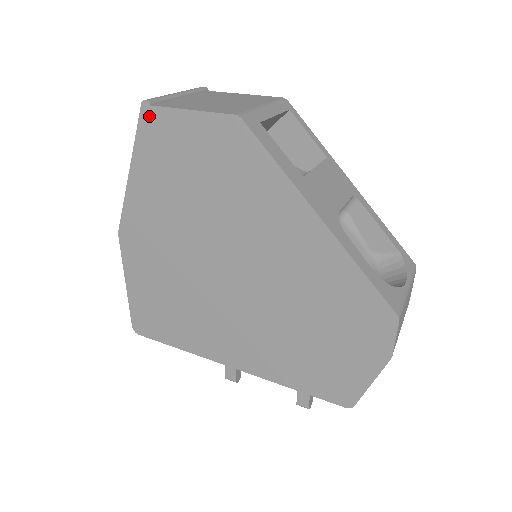
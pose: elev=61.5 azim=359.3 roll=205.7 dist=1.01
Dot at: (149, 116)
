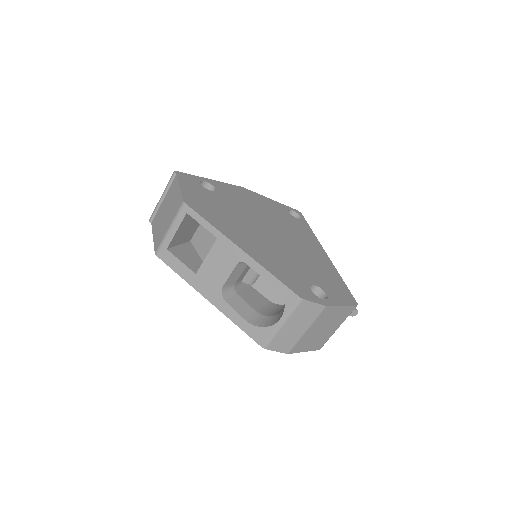
Dot at: occluded
